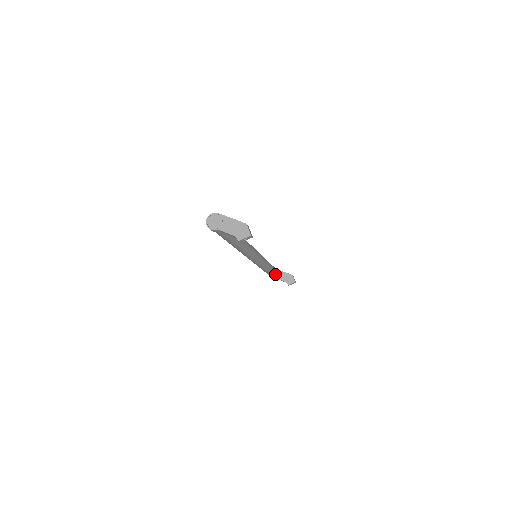
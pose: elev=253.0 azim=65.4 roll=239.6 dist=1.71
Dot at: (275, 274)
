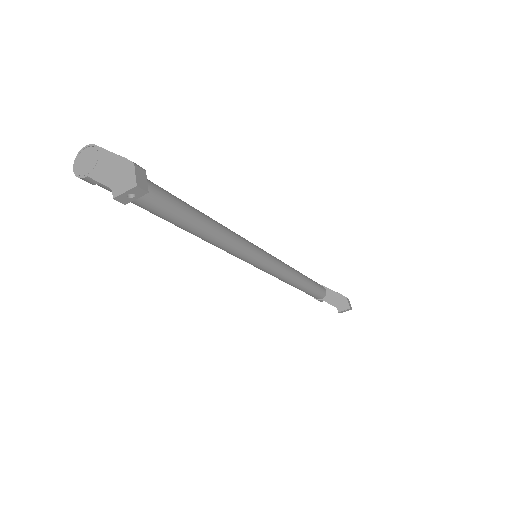
Dot at: (317, 293)
